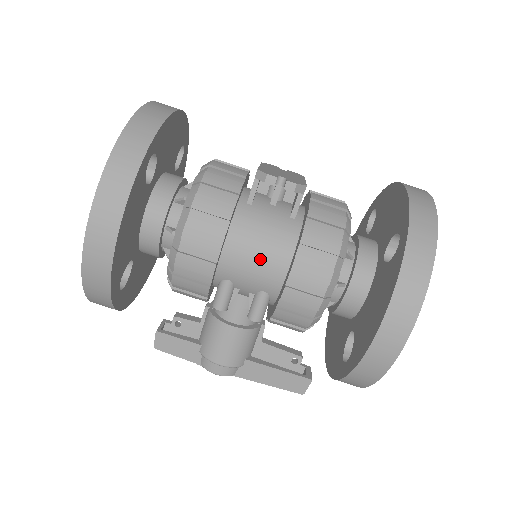
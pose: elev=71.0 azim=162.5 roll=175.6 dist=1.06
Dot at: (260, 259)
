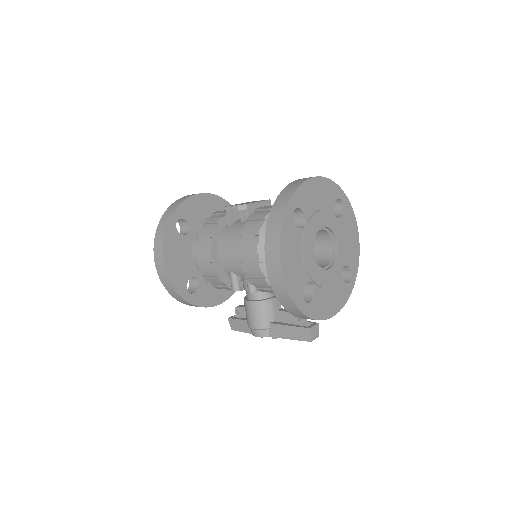
Dot at: (234, 253)
